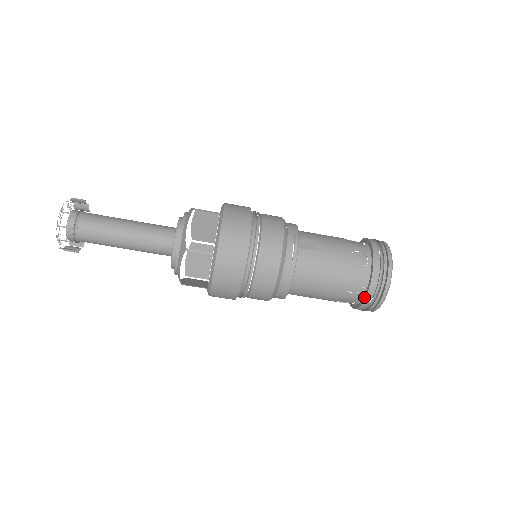
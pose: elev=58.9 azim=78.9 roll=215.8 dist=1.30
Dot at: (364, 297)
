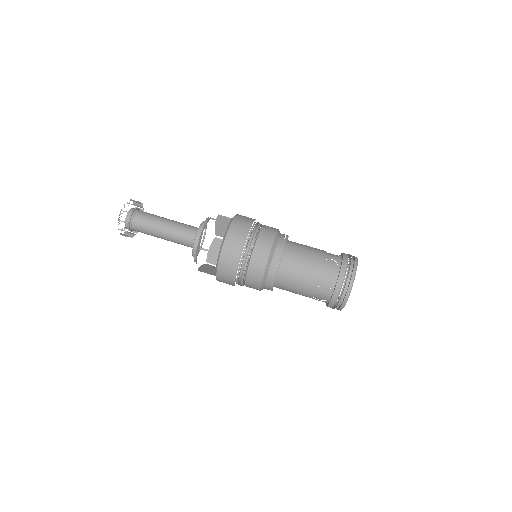
Dot at: (338, 274)
